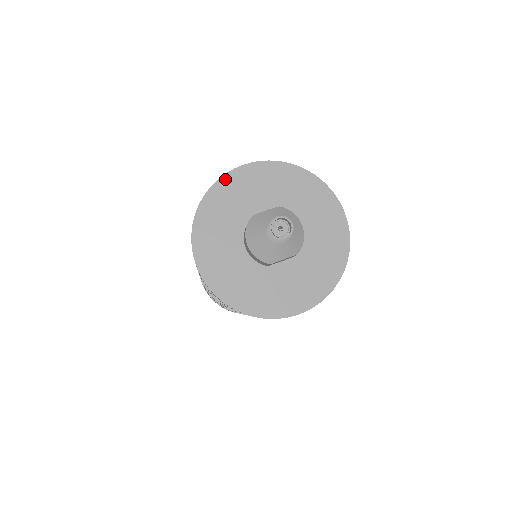
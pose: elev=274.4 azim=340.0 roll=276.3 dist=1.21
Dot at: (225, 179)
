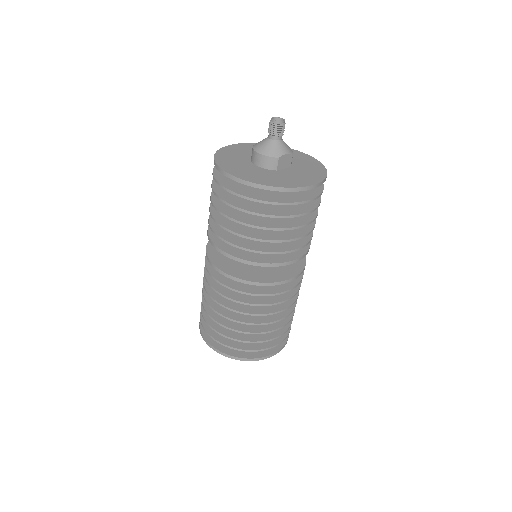
Dot at: (225, 148)
